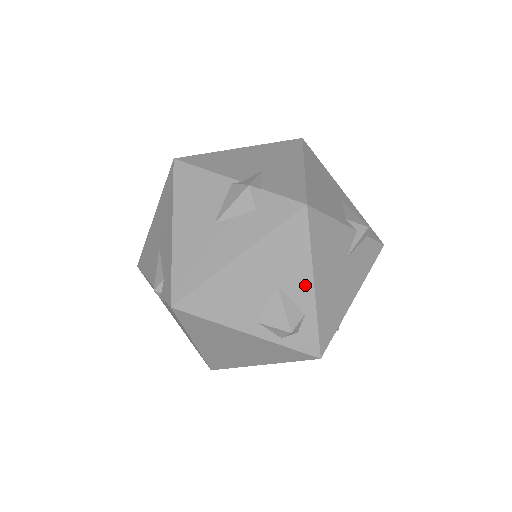
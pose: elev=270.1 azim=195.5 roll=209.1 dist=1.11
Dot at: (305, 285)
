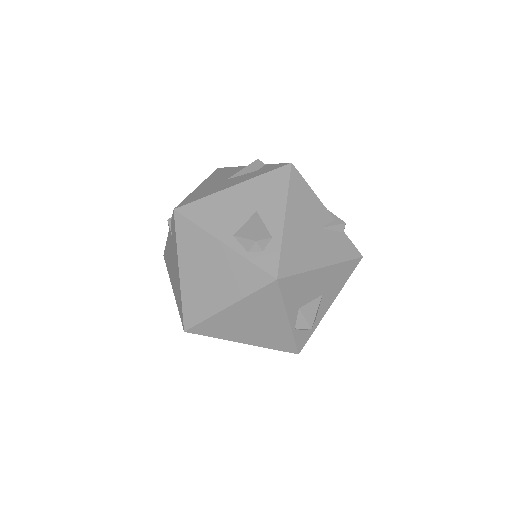
Dot at: (278, 215)
